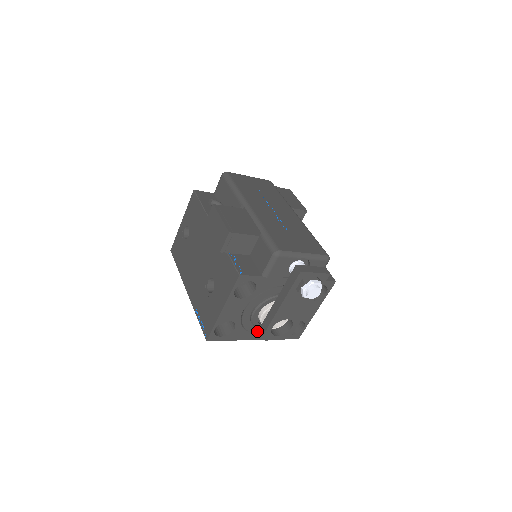
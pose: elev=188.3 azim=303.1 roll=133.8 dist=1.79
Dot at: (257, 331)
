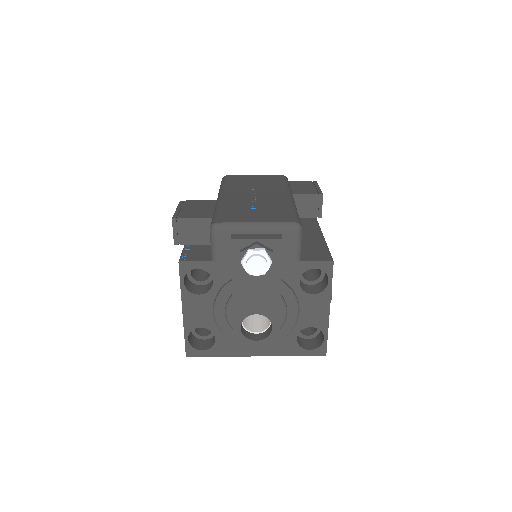
Dot at: occluded
